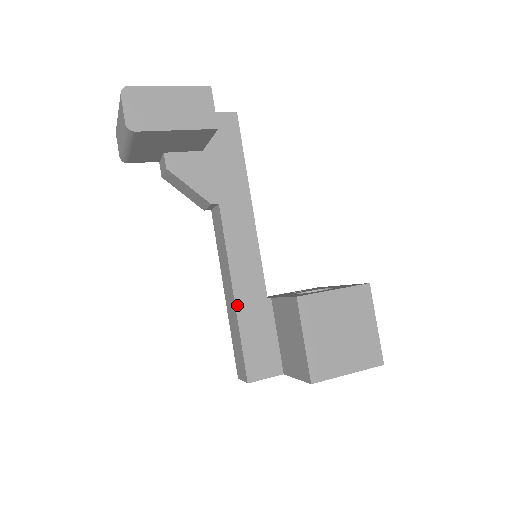
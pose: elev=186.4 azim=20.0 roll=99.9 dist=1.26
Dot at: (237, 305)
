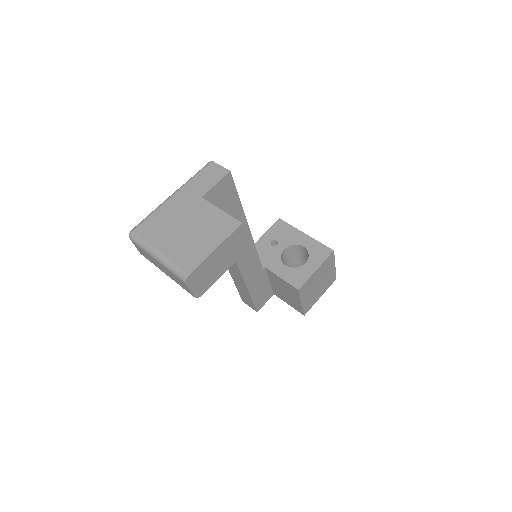
Dot at: (248, 286)
